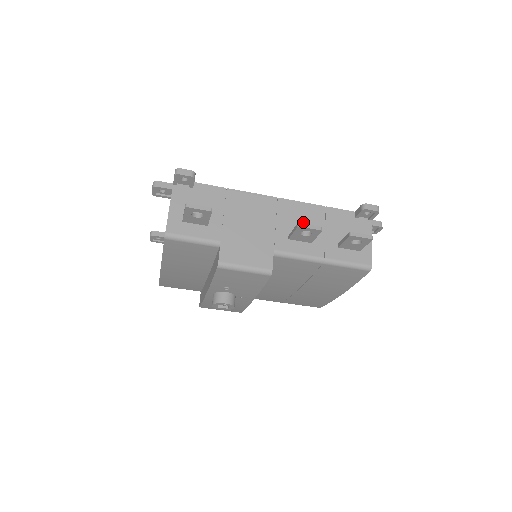
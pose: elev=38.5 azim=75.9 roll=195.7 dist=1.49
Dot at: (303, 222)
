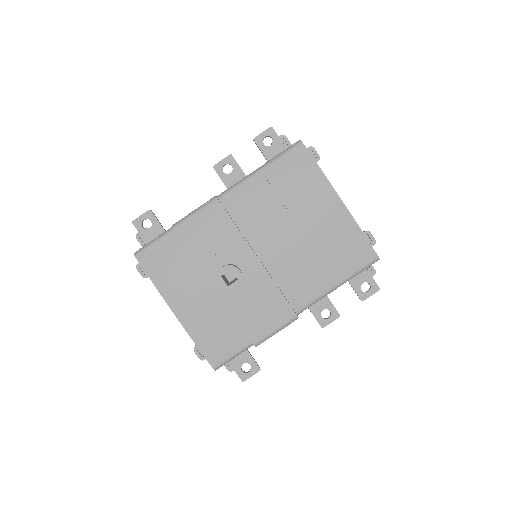
Dot at: occluded
